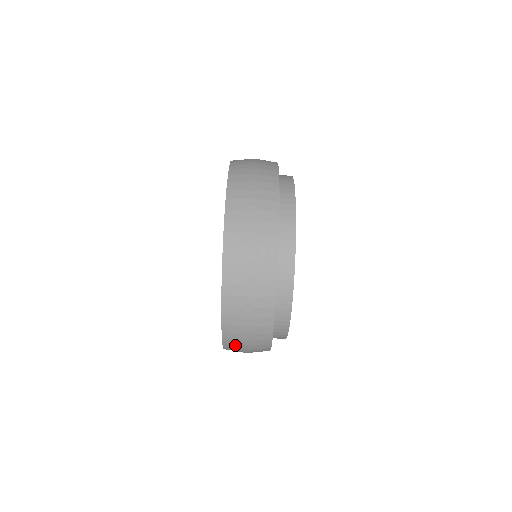
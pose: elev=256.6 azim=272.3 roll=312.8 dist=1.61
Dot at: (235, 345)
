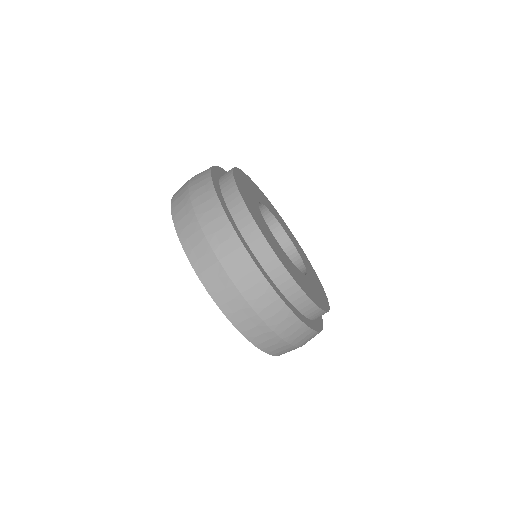
Dot at: occluded
